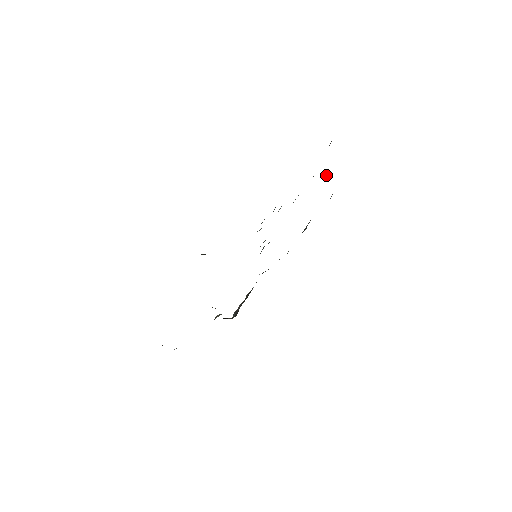
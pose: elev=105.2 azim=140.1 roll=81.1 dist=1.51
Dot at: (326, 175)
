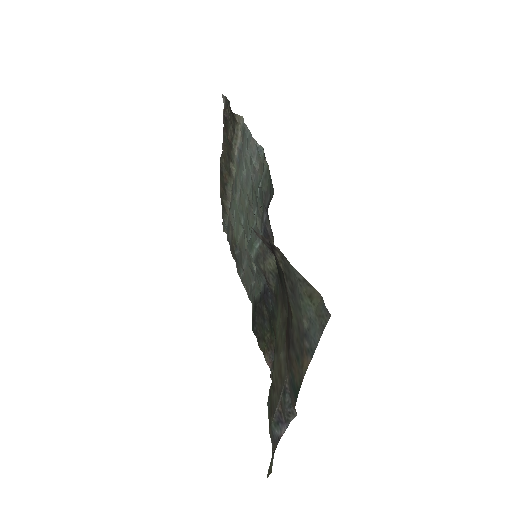
Dot at: (226, 173)
